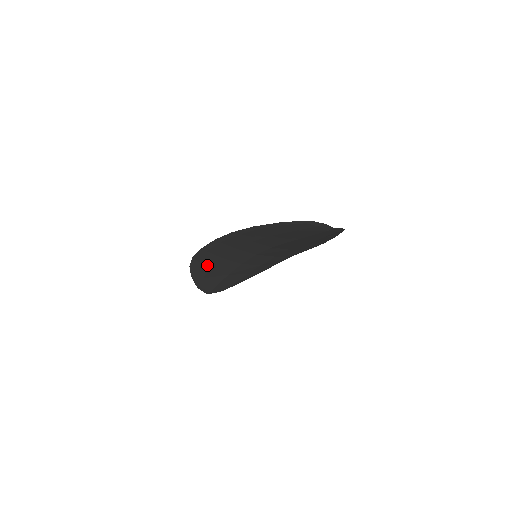
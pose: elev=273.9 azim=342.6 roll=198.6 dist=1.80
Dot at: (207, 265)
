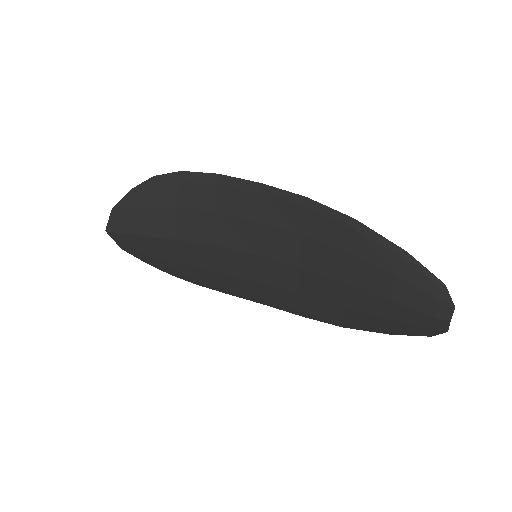
Dot at: (180, 199)
